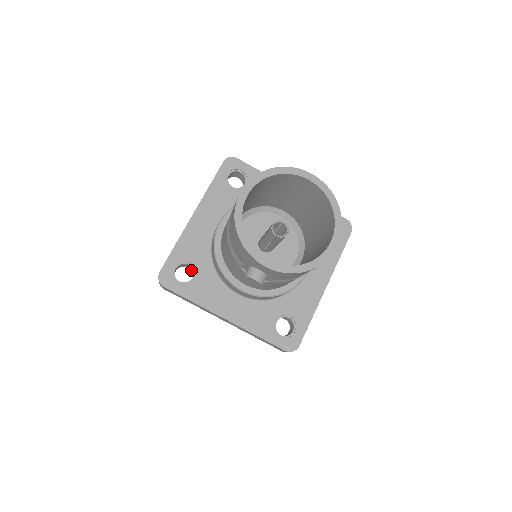
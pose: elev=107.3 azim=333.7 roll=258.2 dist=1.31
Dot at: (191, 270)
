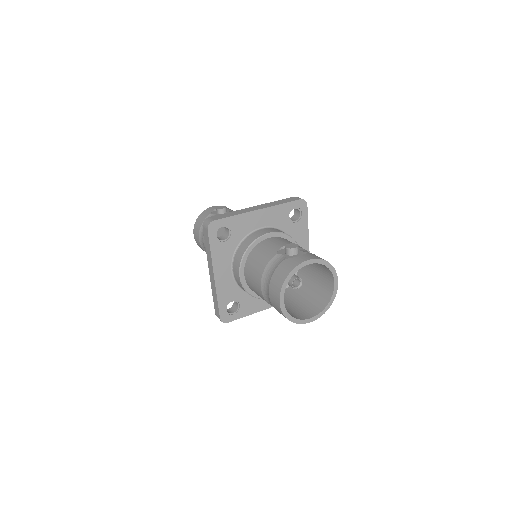
Dot at: occluded
